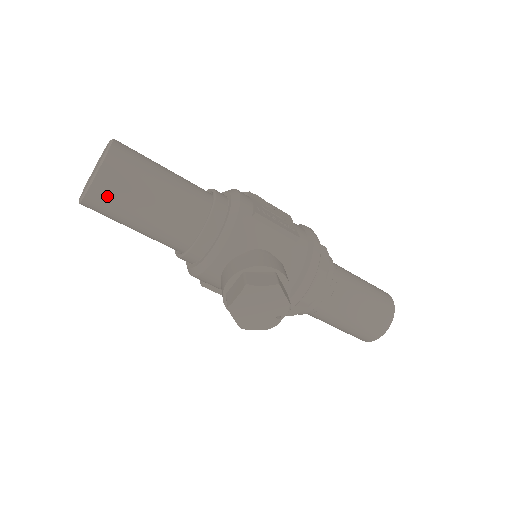
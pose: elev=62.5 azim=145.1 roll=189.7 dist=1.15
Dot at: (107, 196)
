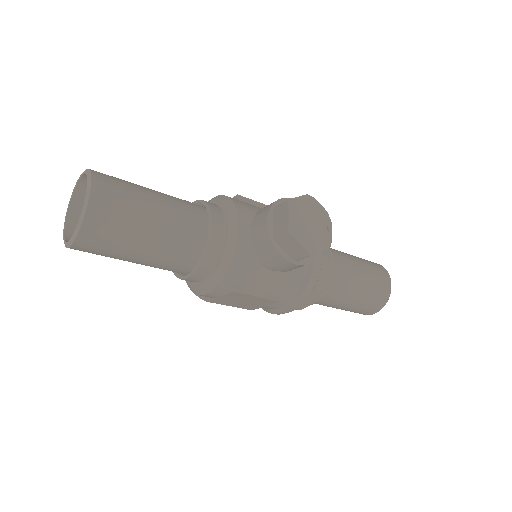
Dot at: (110, 200)
